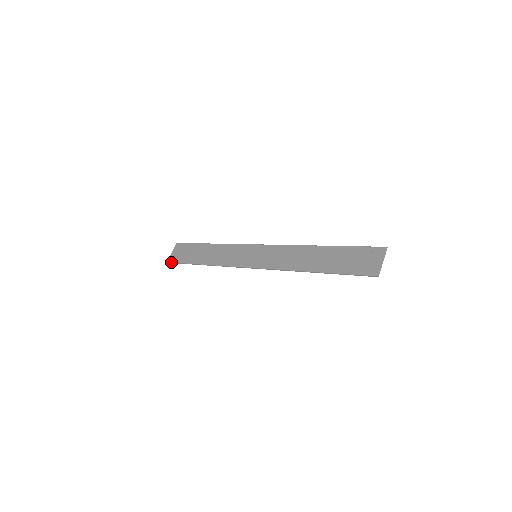
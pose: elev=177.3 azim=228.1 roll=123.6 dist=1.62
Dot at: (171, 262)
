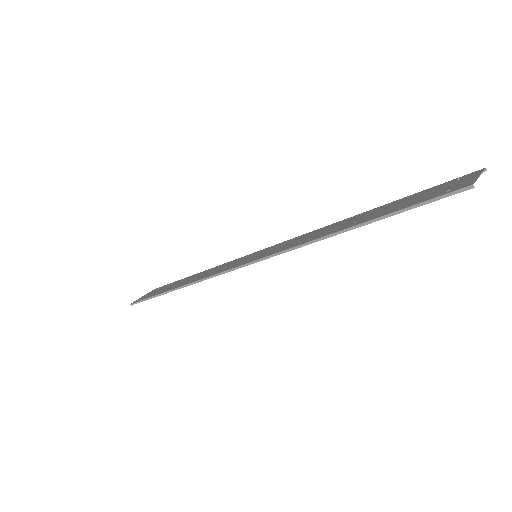
Dot at: (135, 302)
